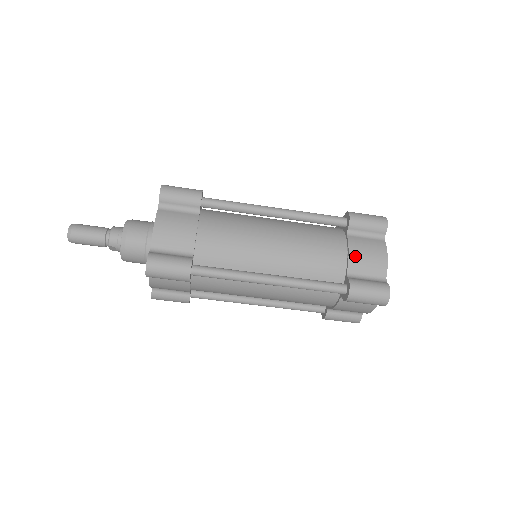
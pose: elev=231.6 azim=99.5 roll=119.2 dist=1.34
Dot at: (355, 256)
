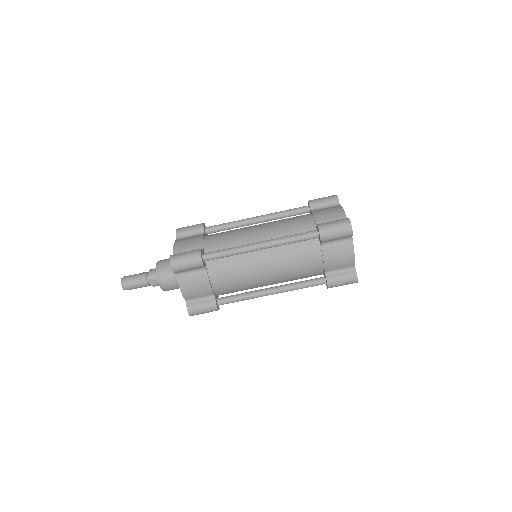
Dot at: (318, 215)
